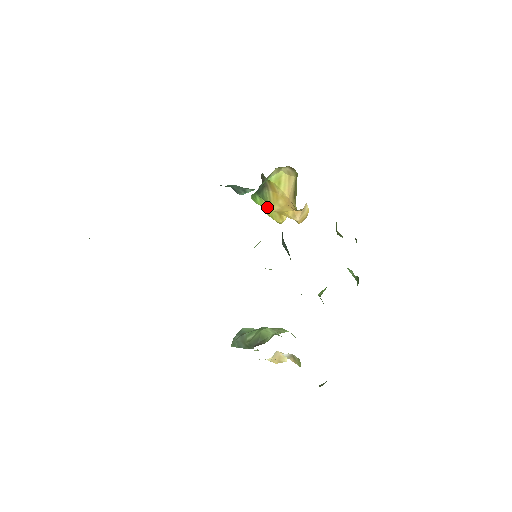
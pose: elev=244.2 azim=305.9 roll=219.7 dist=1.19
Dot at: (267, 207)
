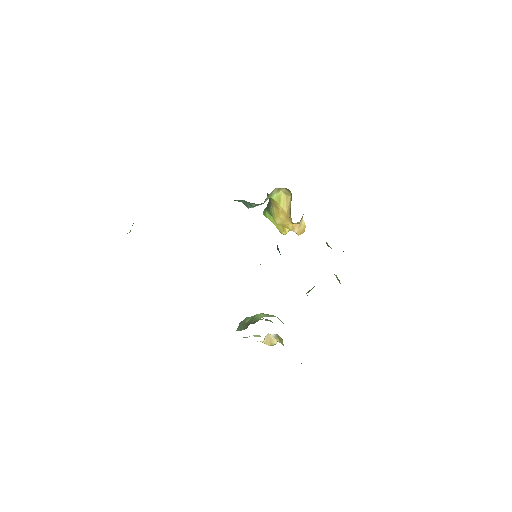
Dot at: (274, 221)
